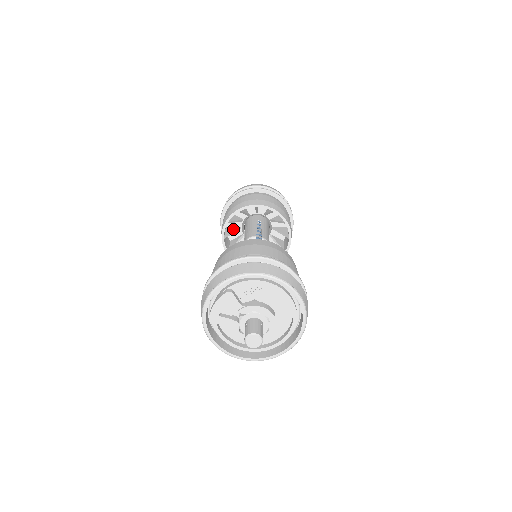
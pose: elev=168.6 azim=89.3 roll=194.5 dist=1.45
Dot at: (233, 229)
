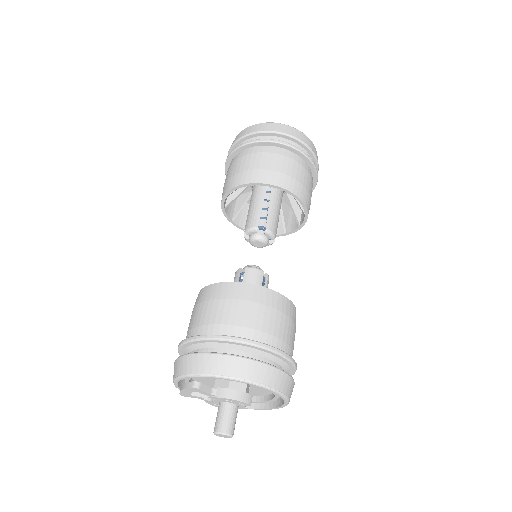
Dot at: (238, 190)
